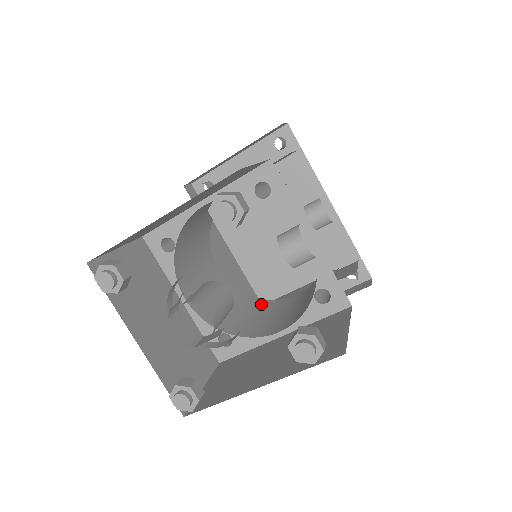
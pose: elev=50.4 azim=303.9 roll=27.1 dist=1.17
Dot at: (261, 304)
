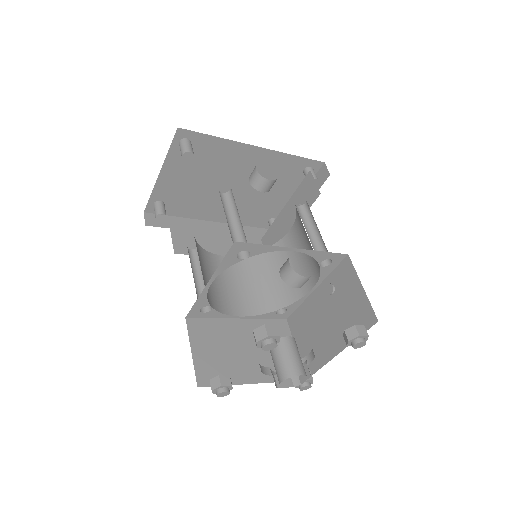
Dot at: (273, 255)
